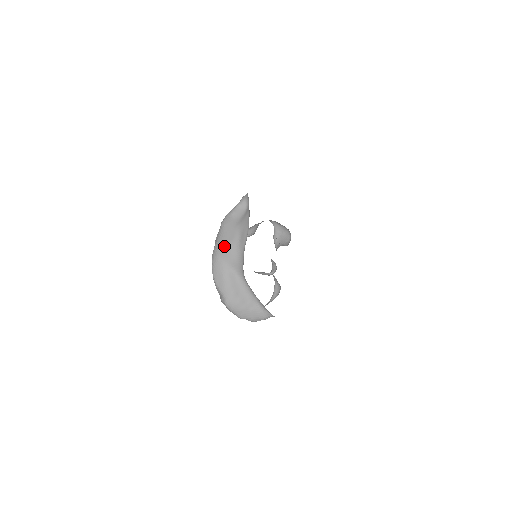
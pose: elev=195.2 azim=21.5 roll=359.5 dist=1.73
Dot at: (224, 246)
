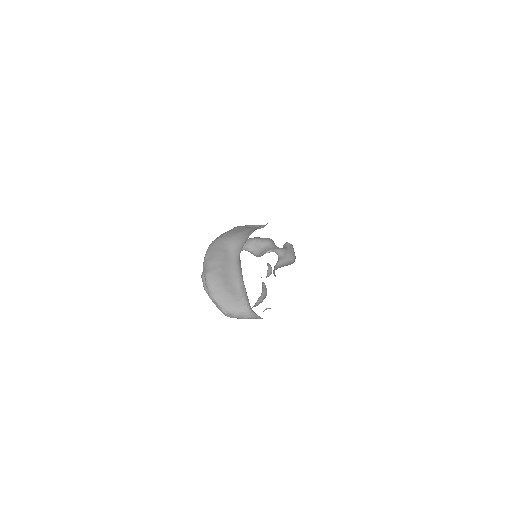
Dot at: (231, 233)
